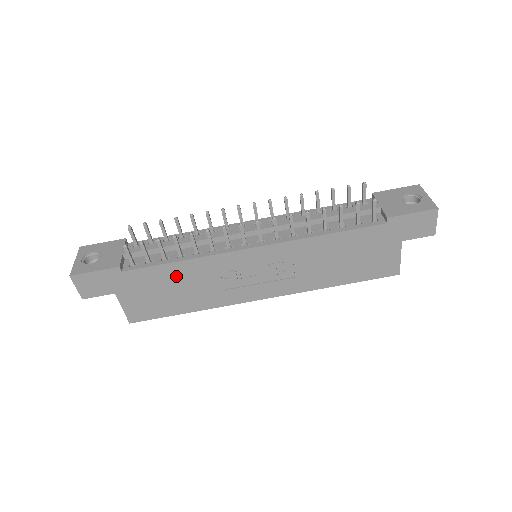
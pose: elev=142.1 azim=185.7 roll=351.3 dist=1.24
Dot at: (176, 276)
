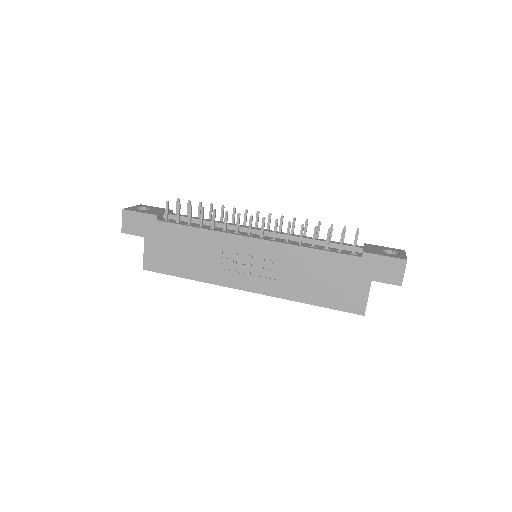
Dot at: (191, 240)
